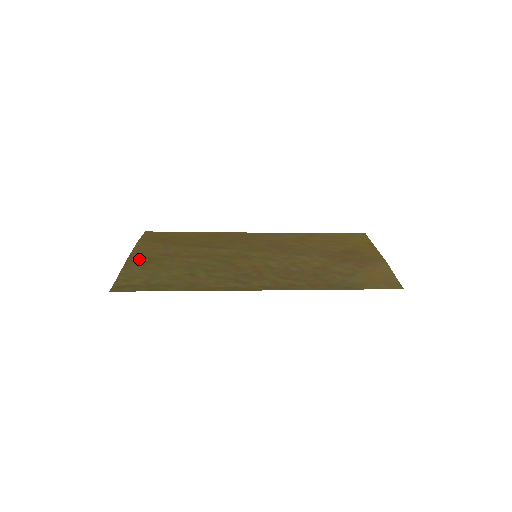
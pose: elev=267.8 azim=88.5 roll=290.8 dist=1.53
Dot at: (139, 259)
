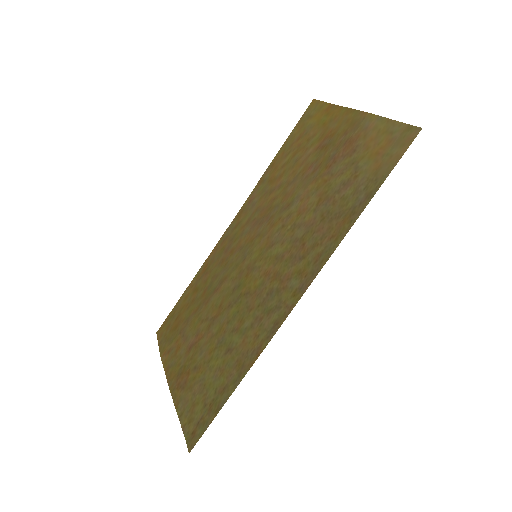
Dot at: (177, 380)
